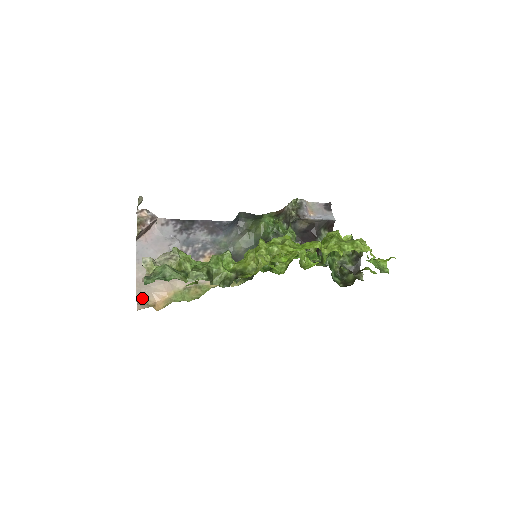
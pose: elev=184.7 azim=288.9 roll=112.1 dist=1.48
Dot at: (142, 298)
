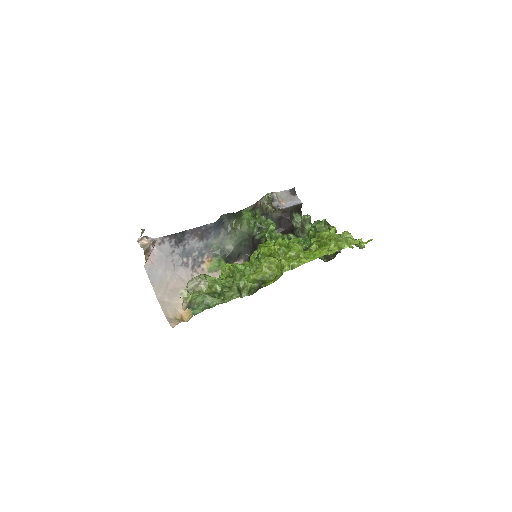
Dot at: (169, 315)
